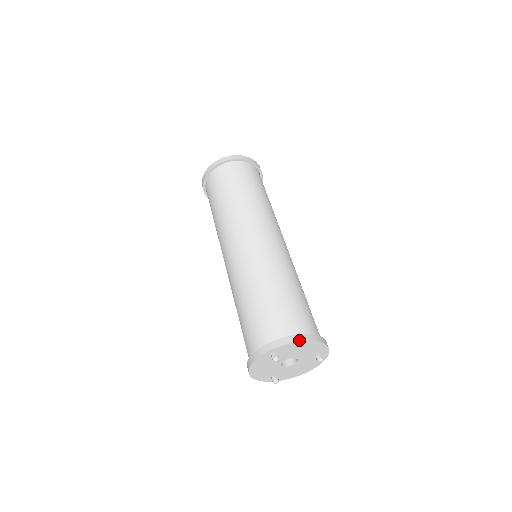
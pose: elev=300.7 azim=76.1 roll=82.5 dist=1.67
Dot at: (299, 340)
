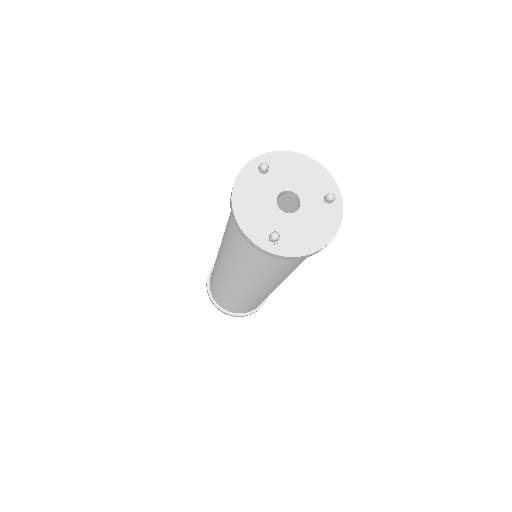
Dot at: (291, 152)
